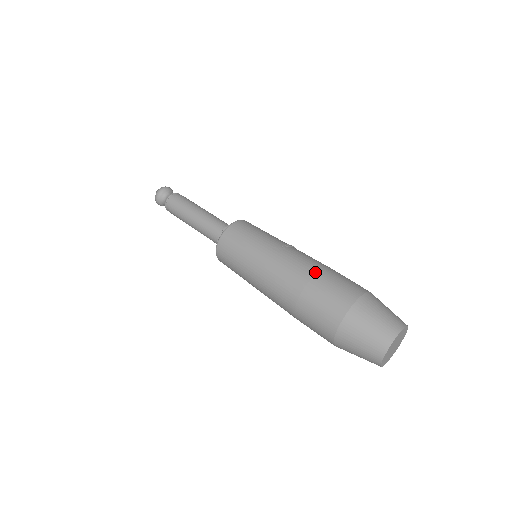
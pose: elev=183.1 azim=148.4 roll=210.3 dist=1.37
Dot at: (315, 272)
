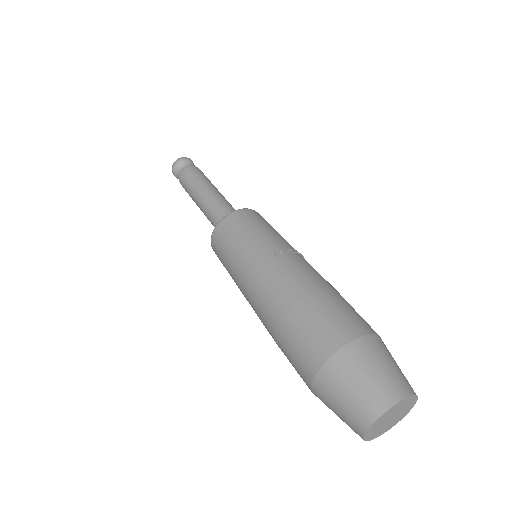
Dot at: (307, 292)
